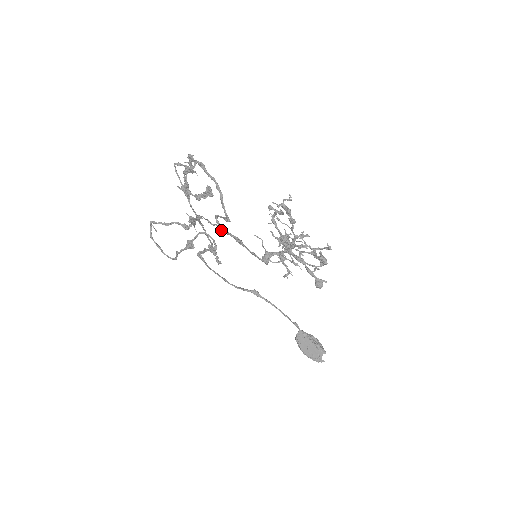
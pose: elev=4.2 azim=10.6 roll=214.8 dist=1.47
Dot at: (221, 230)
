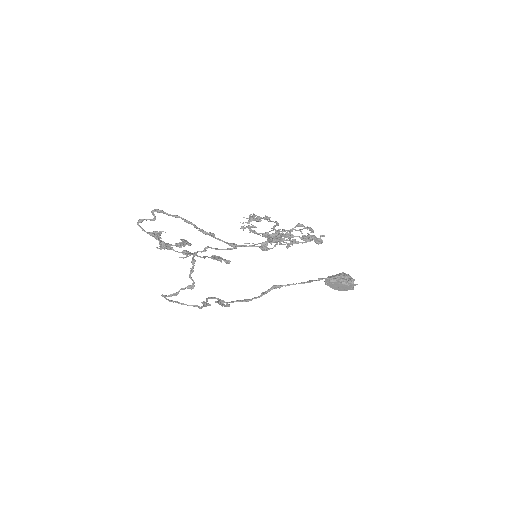
Dot at: occluded
